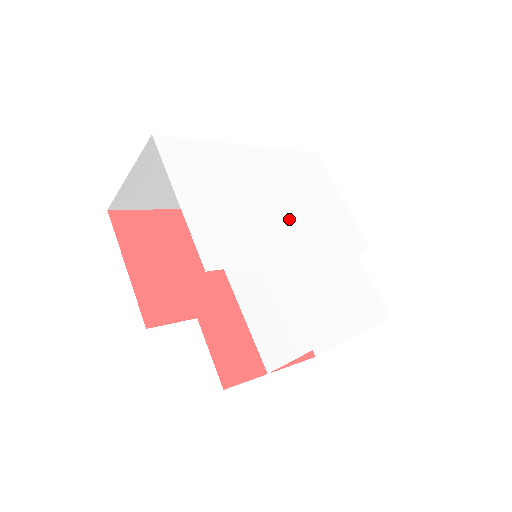
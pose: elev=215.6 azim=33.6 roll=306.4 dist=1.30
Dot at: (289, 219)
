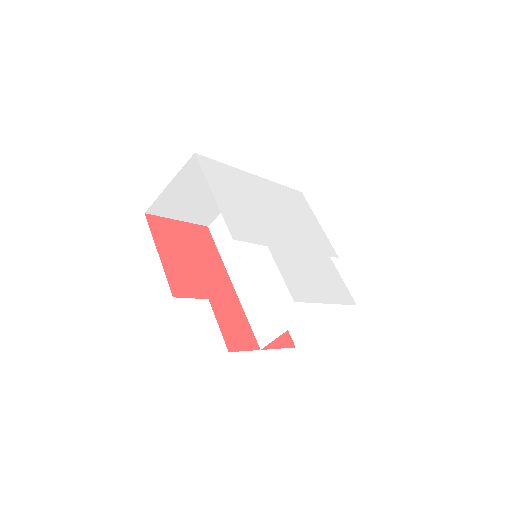
Dot at: (284, 226)
